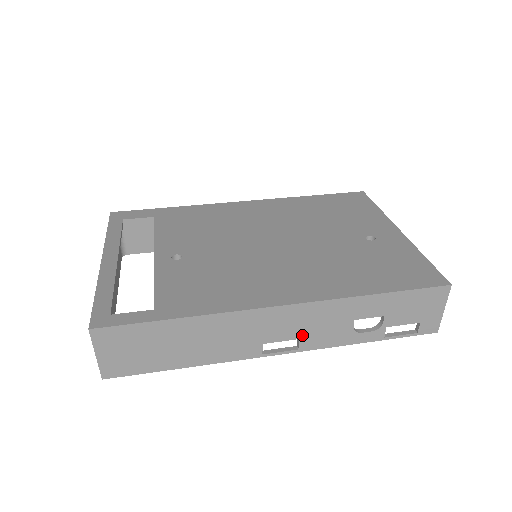
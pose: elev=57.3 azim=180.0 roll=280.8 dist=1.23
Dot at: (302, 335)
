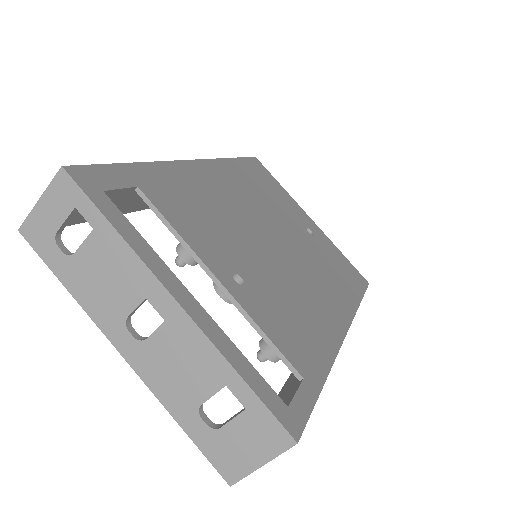
Dot at: occluded
